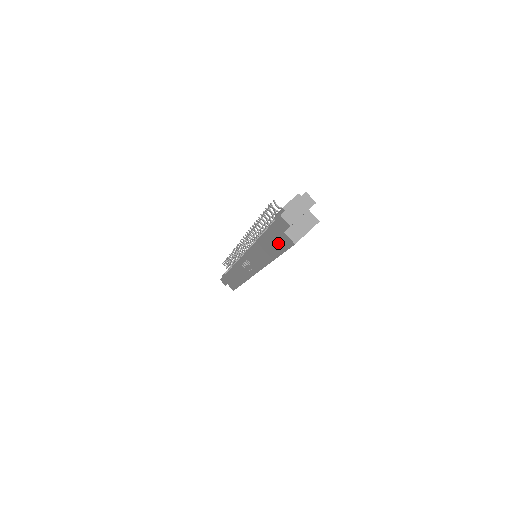
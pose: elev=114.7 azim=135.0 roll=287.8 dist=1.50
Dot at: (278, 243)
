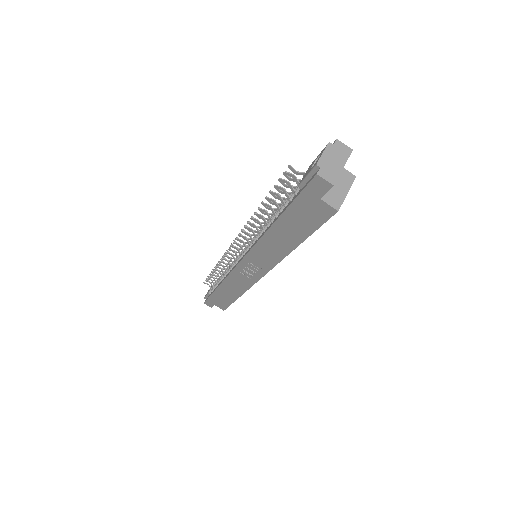
Dot at: (307, 220)
